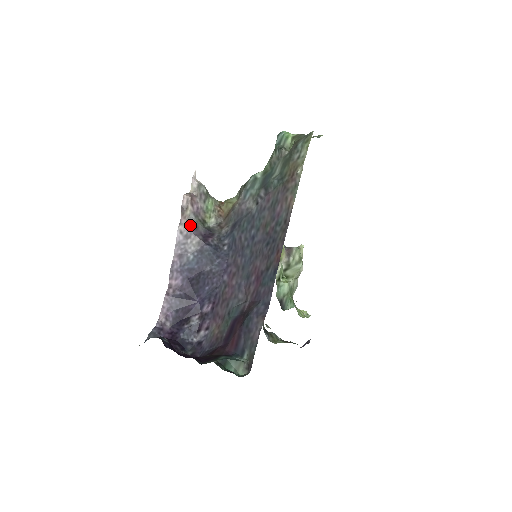
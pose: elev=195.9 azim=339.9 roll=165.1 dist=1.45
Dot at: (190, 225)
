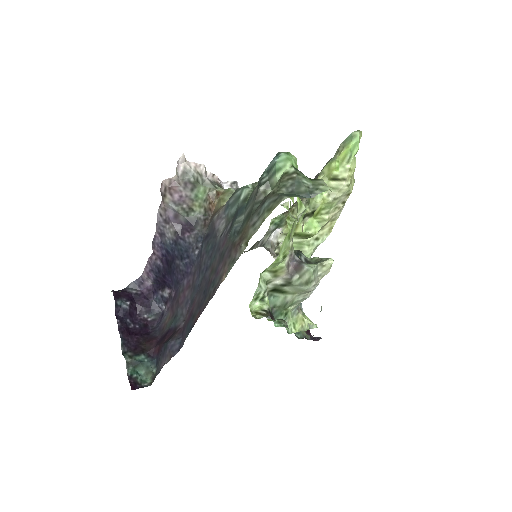
Dot at: (169, 212)
